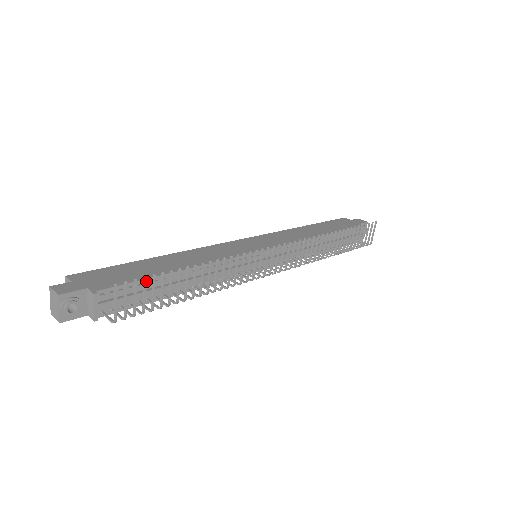
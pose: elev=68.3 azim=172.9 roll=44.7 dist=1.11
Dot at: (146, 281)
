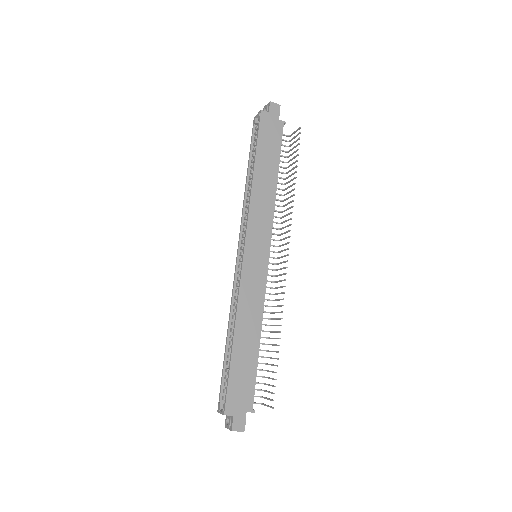
Dot at: (256, 372)
